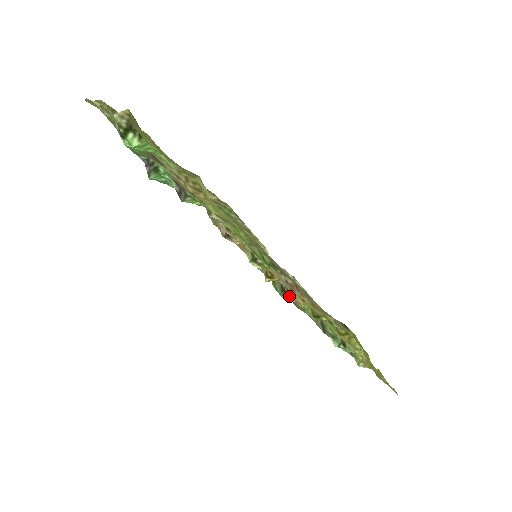
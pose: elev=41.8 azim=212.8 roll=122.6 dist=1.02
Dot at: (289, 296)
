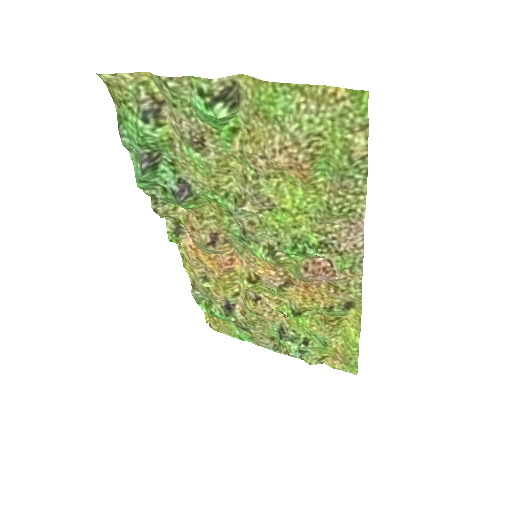
Dot at: (251, 307)
